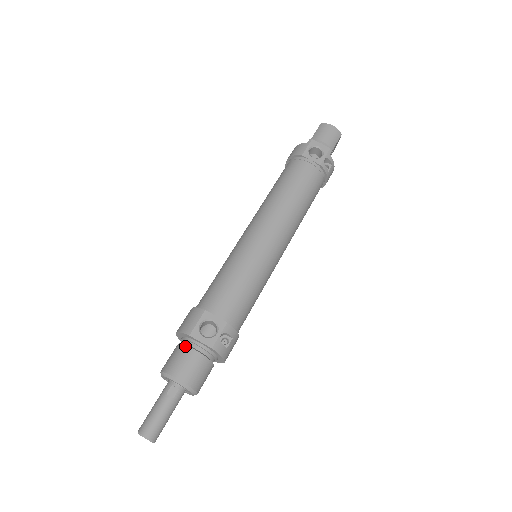
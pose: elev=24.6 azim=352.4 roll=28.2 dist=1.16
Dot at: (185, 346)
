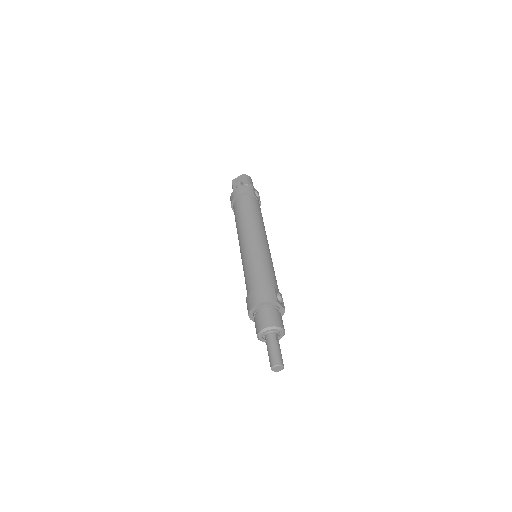
Dot at: (274, 310)
